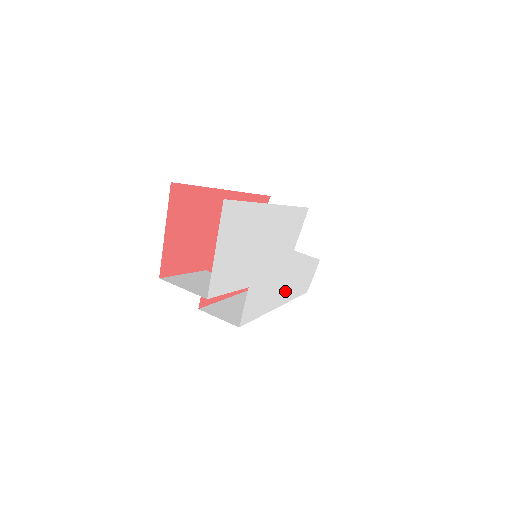
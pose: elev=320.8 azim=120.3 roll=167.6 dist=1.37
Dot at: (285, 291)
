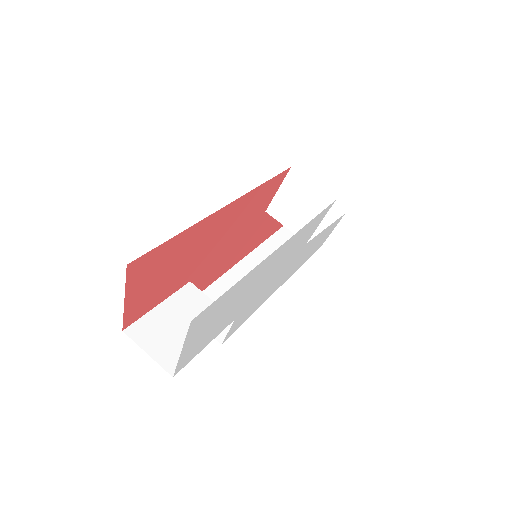
Dot at: (289, 273)
